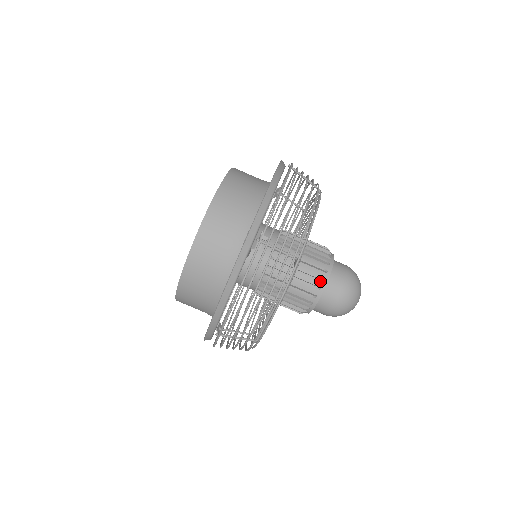
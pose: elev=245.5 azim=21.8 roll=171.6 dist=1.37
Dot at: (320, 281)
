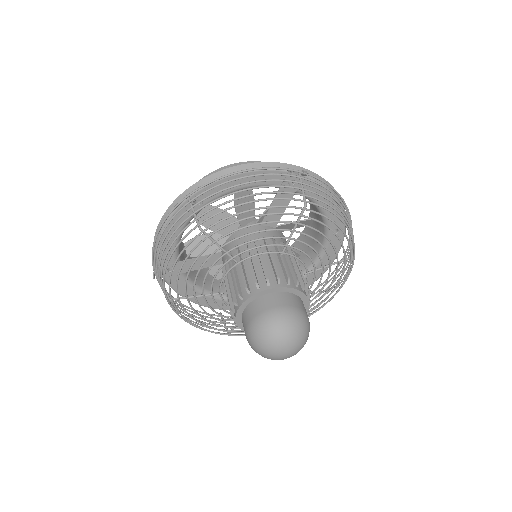
Dot at: (285, 281)
